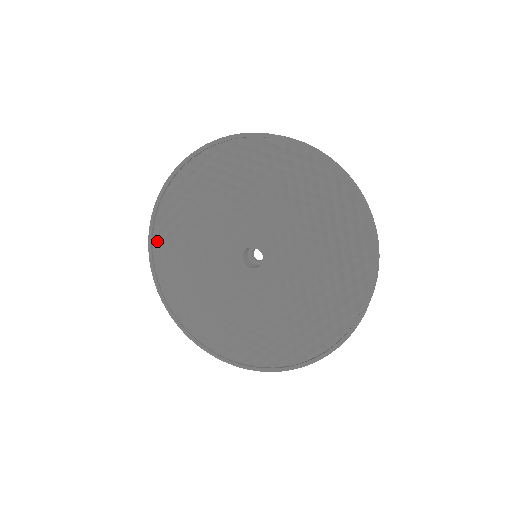
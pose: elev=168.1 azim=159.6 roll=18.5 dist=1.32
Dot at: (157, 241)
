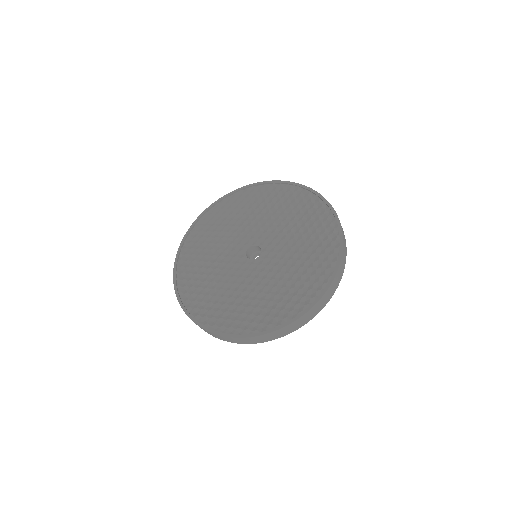
Dot at: (181, 265)
